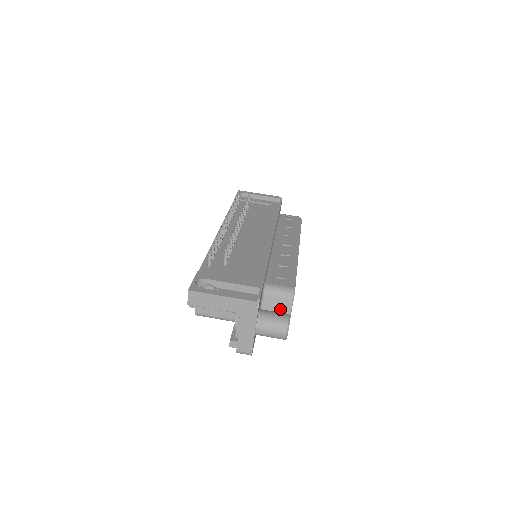
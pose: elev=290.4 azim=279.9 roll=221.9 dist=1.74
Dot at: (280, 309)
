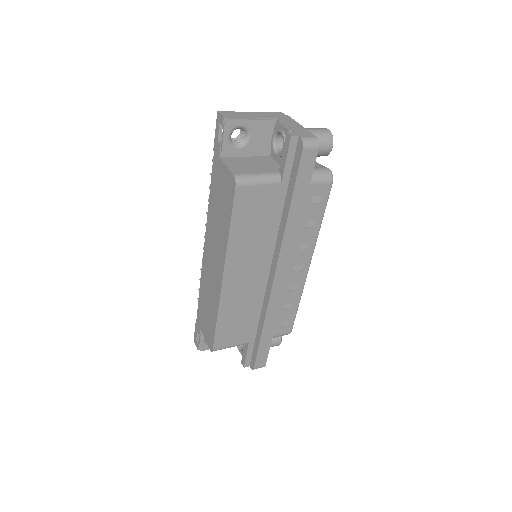
Dot at: occluded
